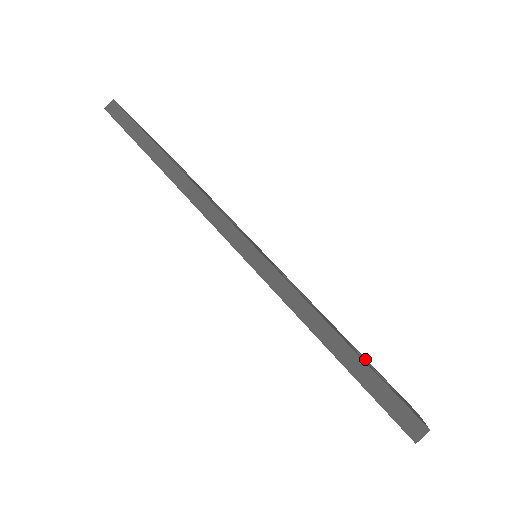
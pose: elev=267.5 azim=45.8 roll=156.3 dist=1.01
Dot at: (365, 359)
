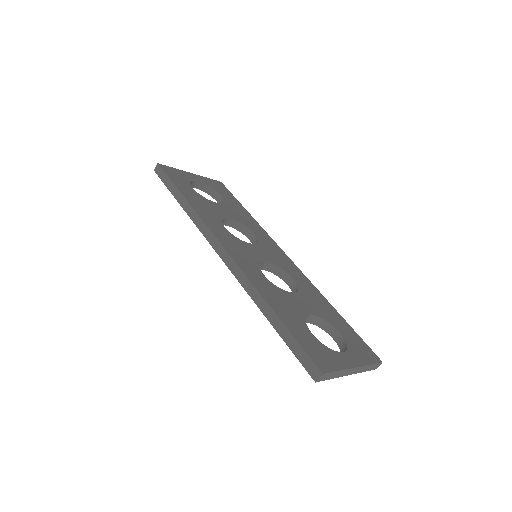
Dot at: (332, 324)
